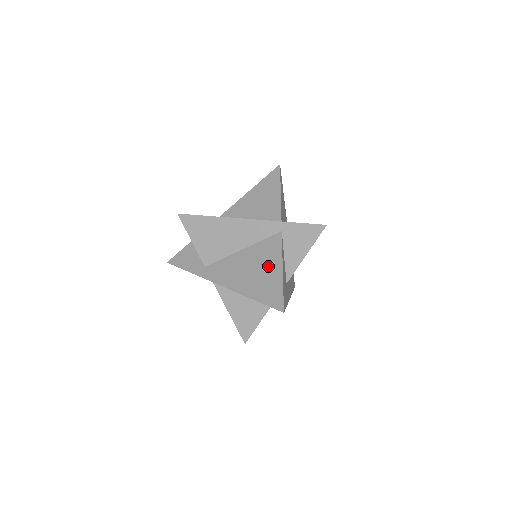
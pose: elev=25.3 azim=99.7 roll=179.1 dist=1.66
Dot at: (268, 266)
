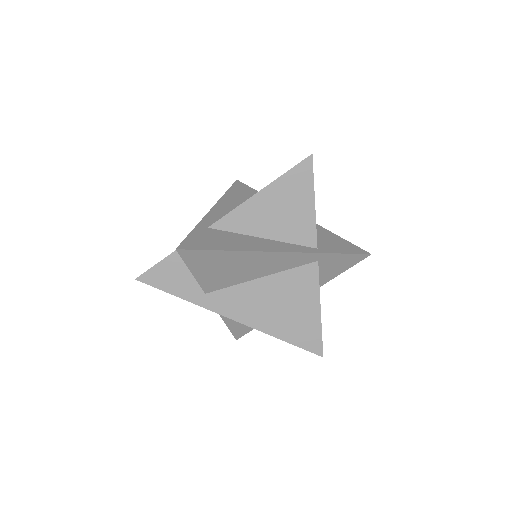
Dot at: (301, 304)
